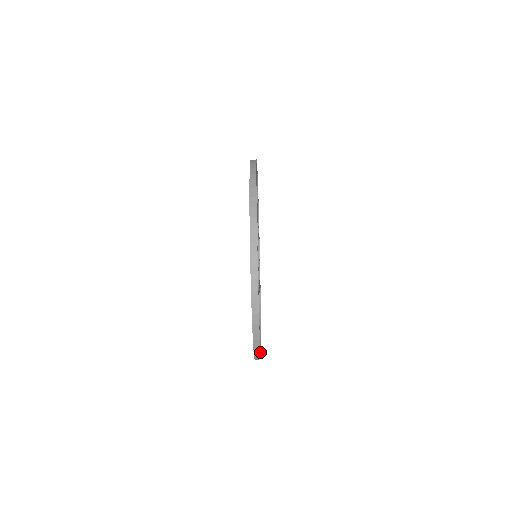
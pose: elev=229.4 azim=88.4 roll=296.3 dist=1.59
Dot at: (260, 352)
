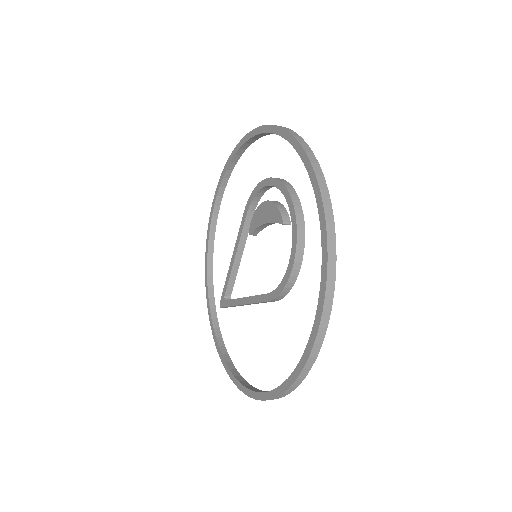
Dot at: occluded
